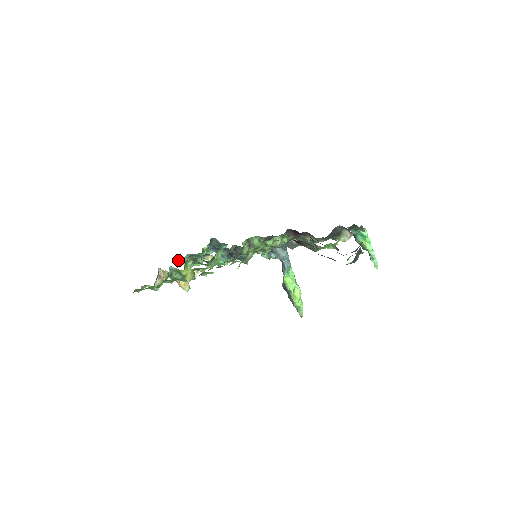
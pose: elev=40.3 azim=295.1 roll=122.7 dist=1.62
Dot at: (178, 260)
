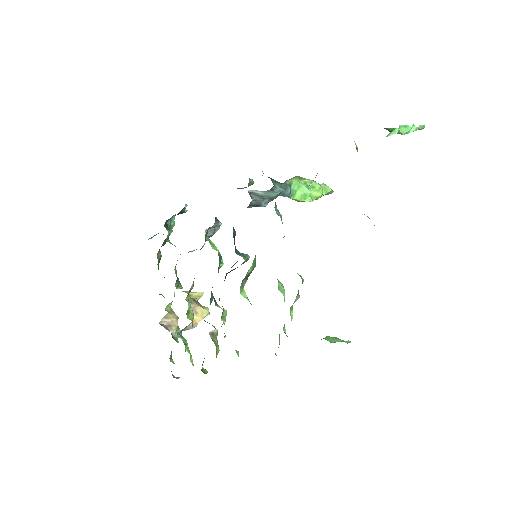
Dot at: occluded
